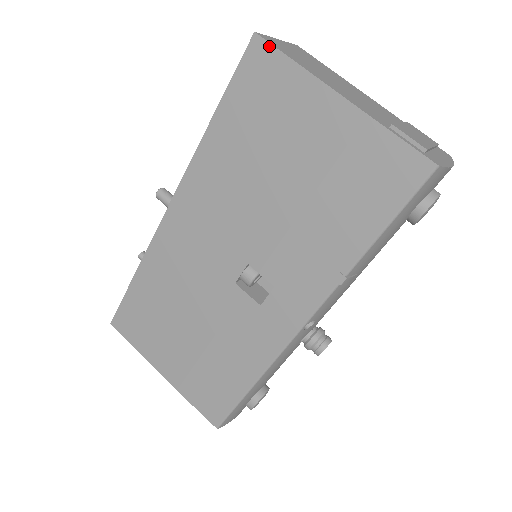
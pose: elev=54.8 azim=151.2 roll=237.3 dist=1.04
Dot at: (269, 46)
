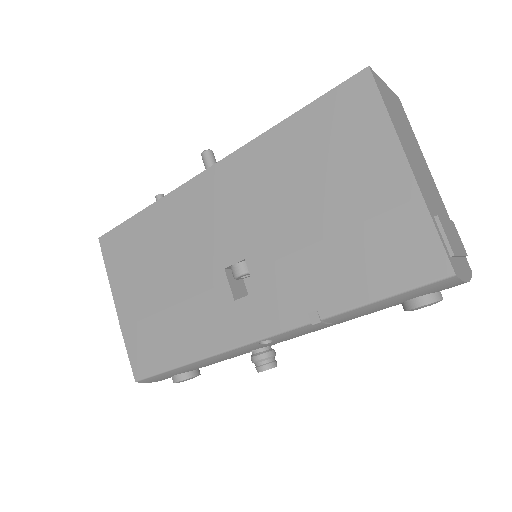
Dot at: (374, 86)
